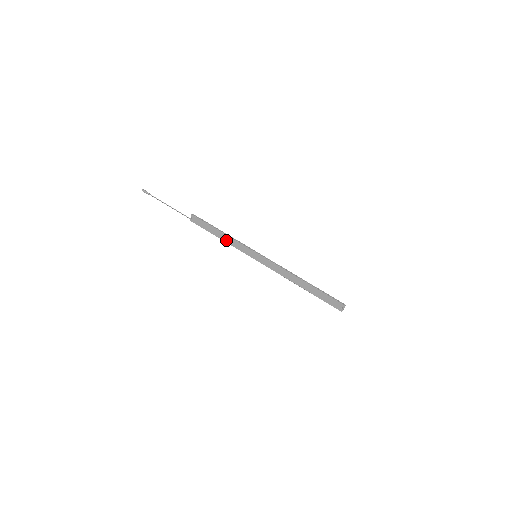
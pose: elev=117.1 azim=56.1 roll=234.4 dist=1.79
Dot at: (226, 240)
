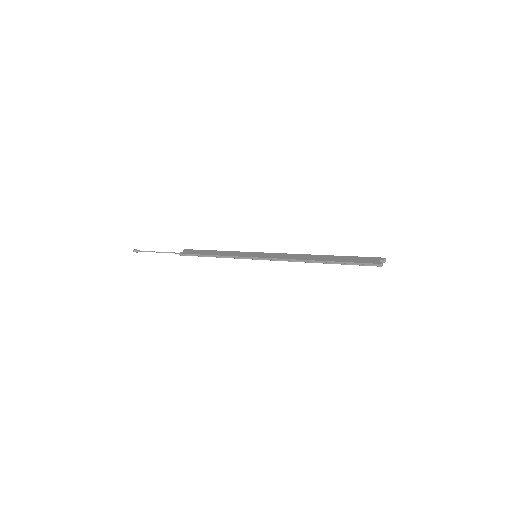
Dot at: (220, 254)
